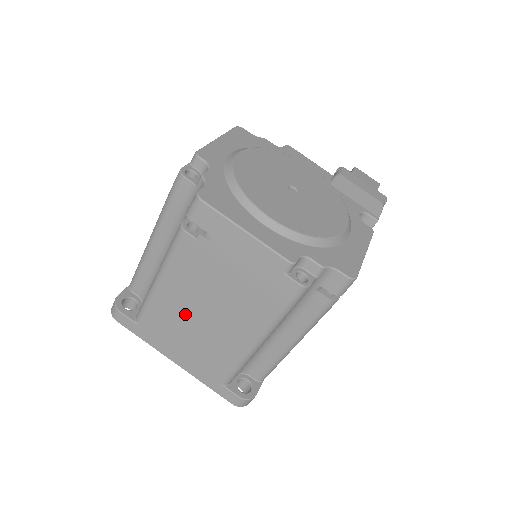
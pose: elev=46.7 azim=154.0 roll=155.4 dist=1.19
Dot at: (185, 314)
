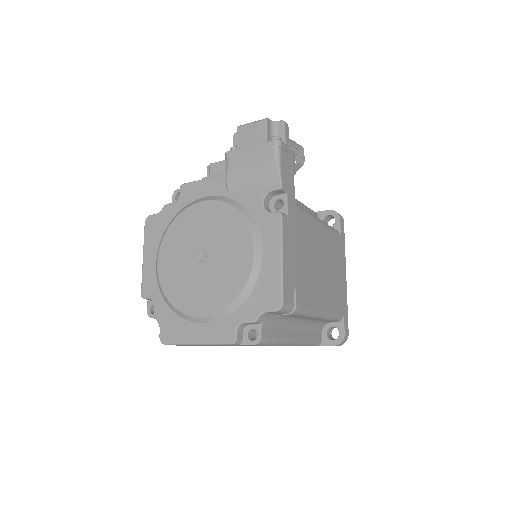
Dot at: occluded
